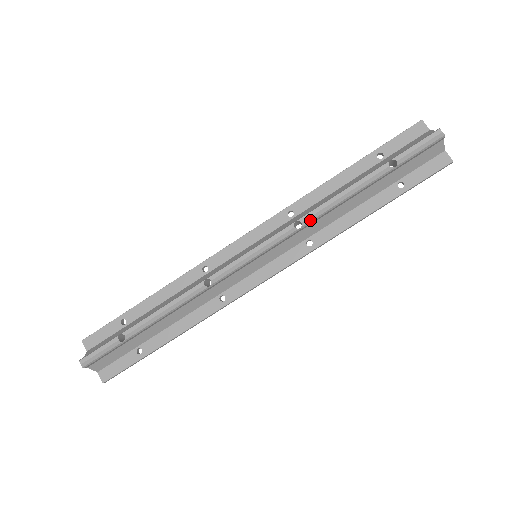
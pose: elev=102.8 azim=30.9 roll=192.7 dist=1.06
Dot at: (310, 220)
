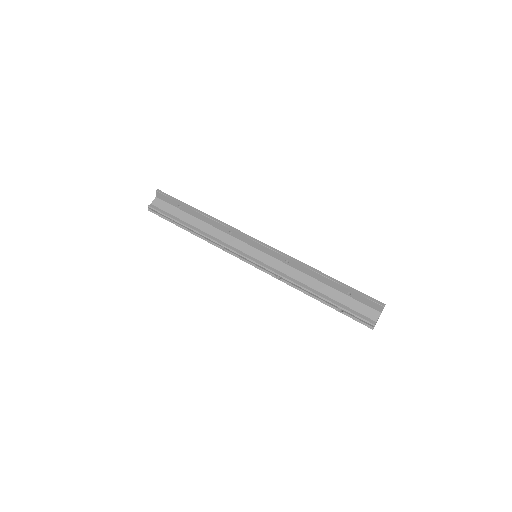
Dot at: (285, 282)
